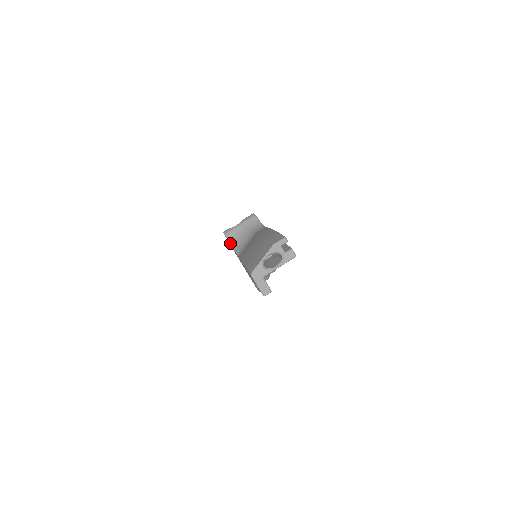
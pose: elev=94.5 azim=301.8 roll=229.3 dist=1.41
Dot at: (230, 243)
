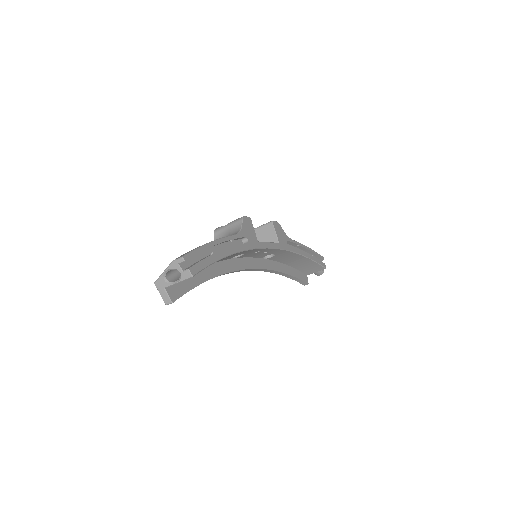
Dot at: occluded
